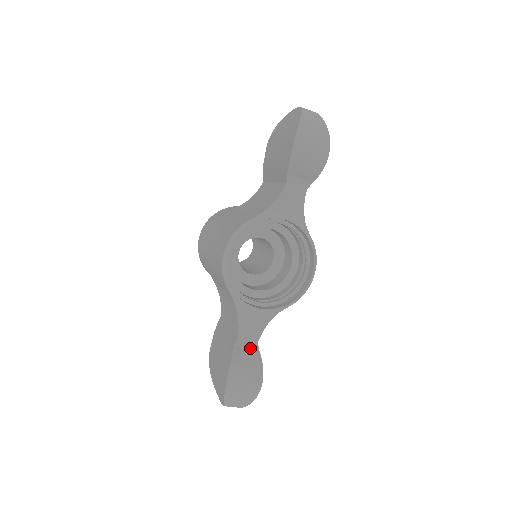
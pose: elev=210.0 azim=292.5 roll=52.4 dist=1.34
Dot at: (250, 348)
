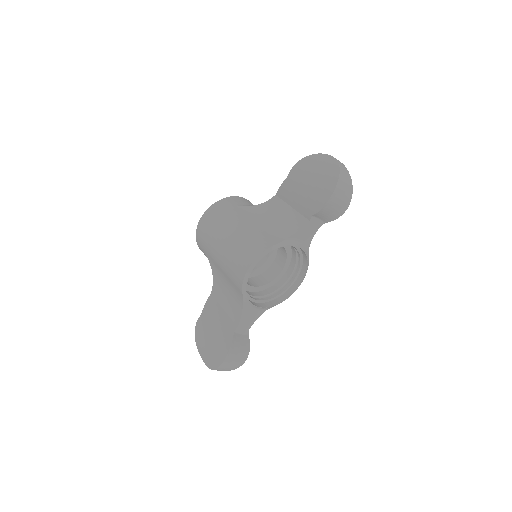
Dot at: (243, 333)
